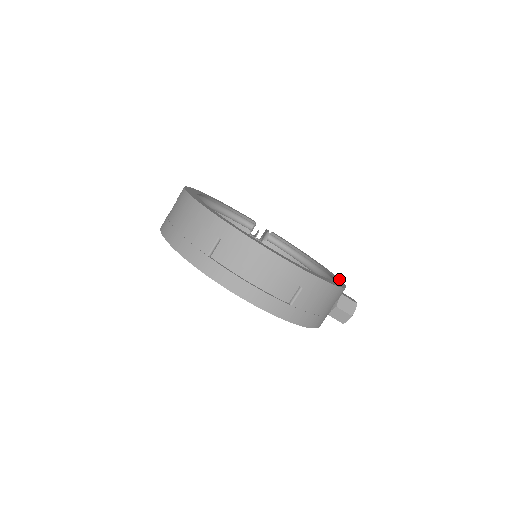
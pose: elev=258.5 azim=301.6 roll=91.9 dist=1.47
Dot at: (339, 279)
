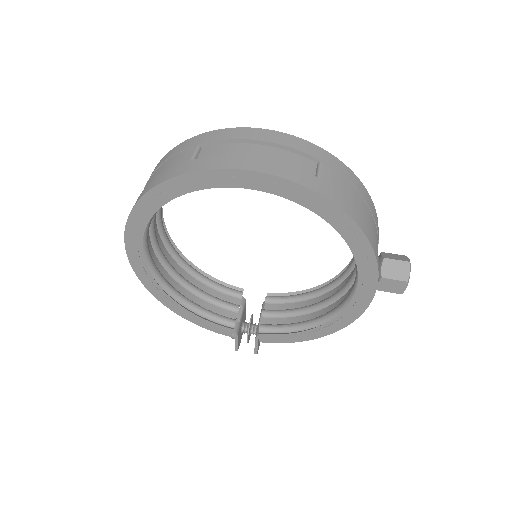
Dot at: occluded
